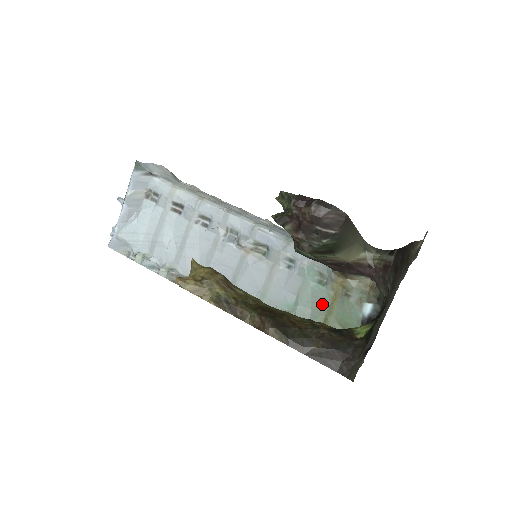
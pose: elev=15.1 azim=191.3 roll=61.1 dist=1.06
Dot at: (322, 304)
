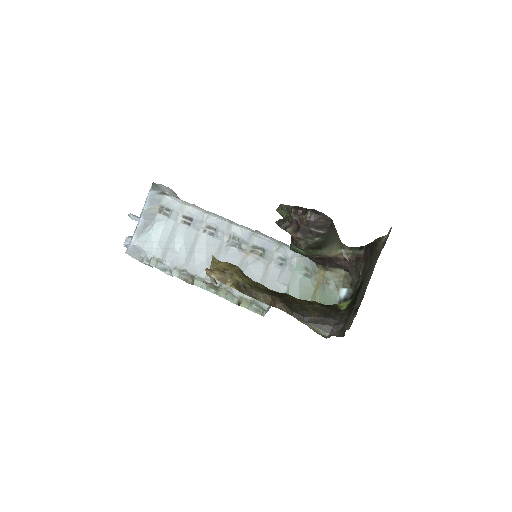
Dot at: (308, 292)
